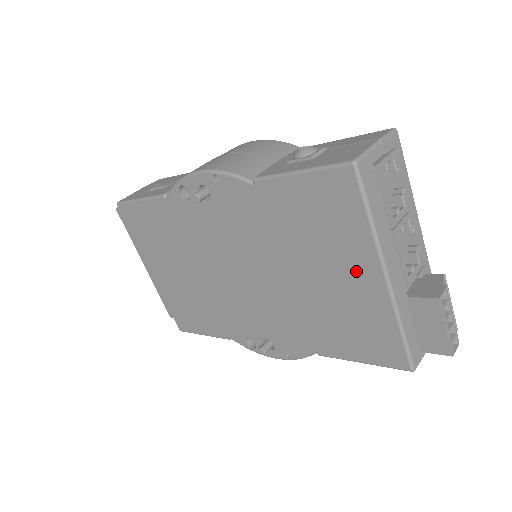
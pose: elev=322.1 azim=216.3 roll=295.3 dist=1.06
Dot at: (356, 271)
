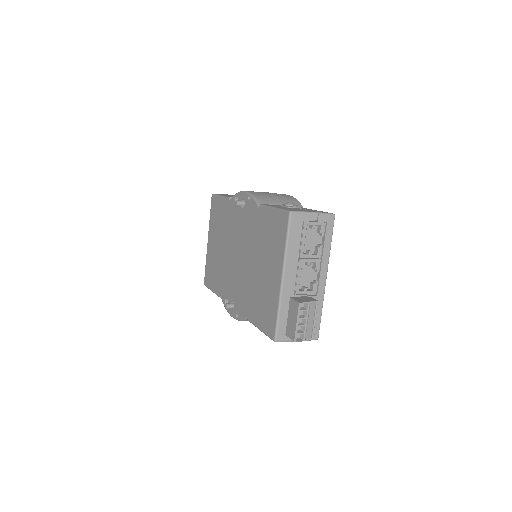
Dot at: (274, 270)
